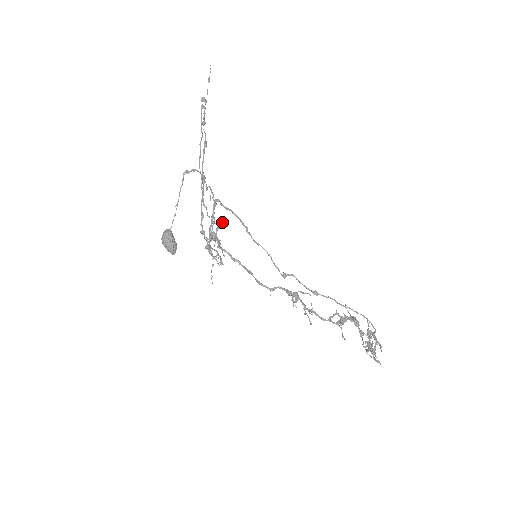
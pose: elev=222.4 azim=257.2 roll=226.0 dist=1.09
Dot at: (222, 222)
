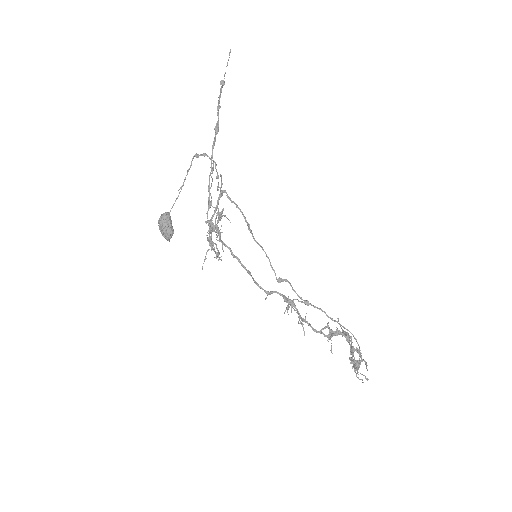
Dot at: (225, 215)
